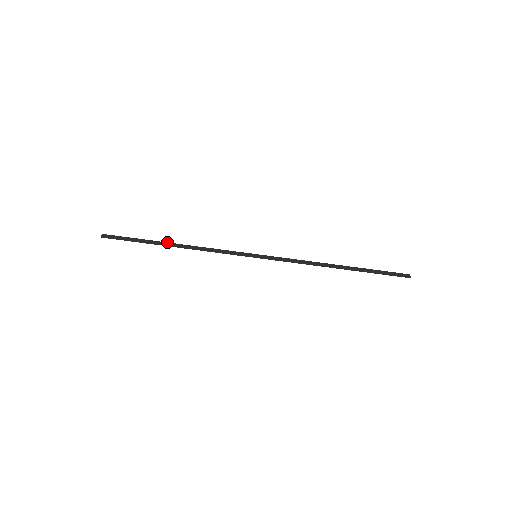
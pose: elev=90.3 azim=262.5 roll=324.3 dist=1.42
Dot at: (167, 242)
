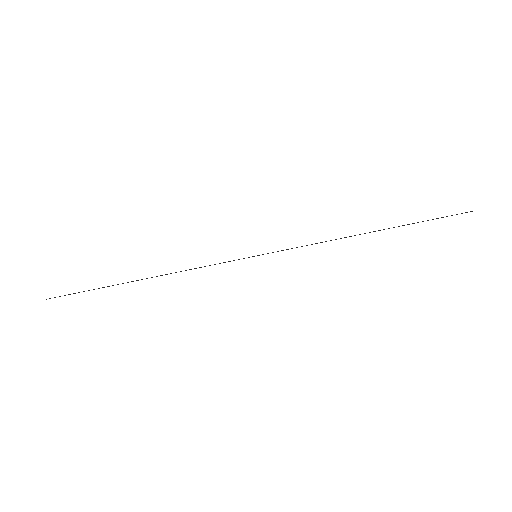
Dot at: occluded
